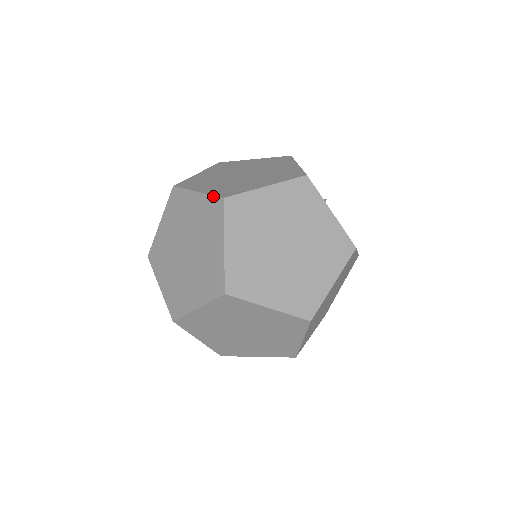
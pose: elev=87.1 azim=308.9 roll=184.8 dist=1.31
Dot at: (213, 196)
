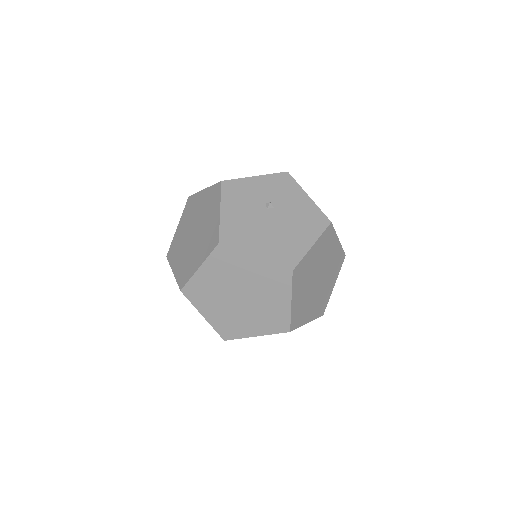
Dot at: (178, 284)
